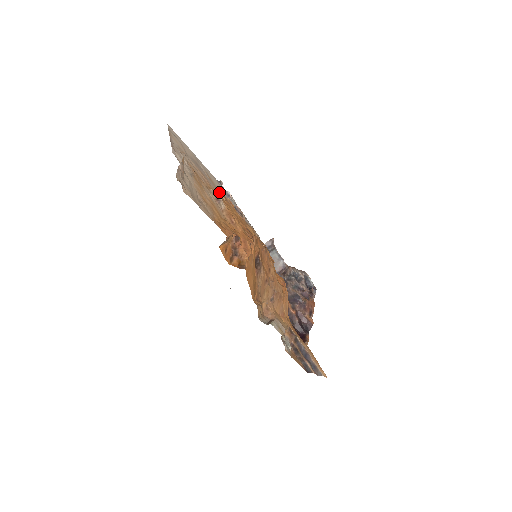
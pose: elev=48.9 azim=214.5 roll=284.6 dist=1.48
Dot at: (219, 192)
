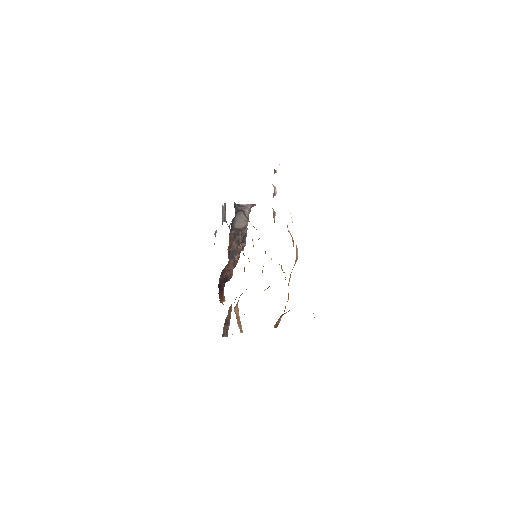
Dot at: occluded
